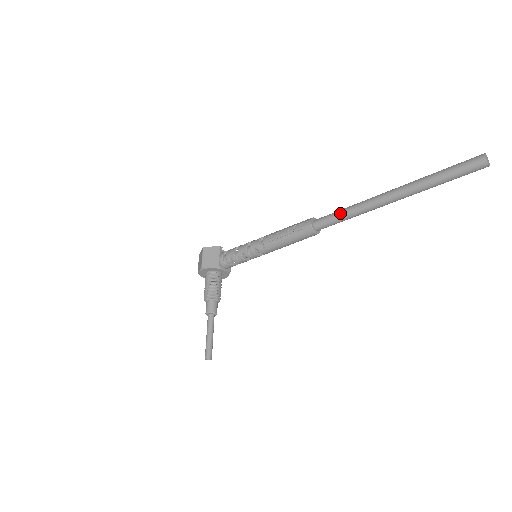
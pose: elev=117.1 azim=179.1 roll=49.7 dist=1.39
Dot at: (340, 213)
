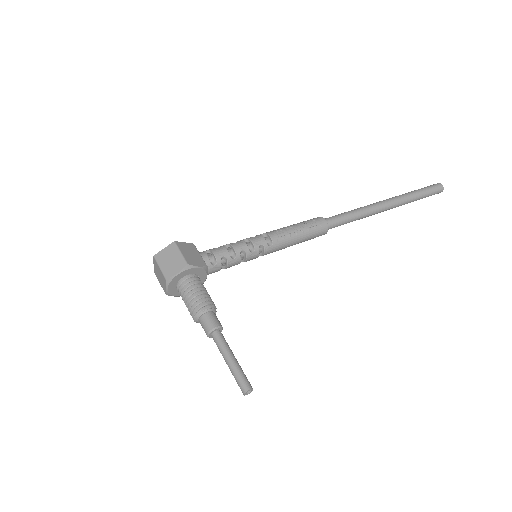
Dot at: (350, 213)
